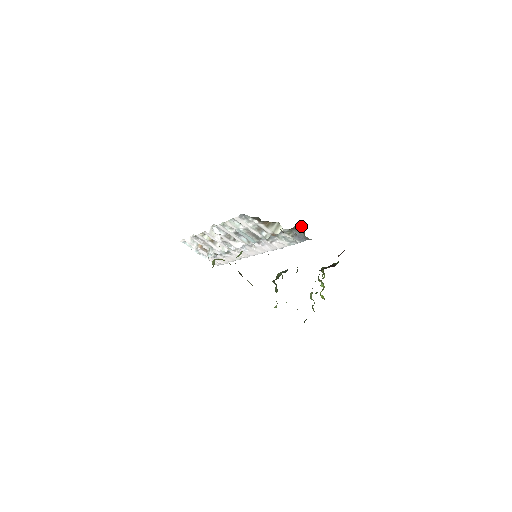
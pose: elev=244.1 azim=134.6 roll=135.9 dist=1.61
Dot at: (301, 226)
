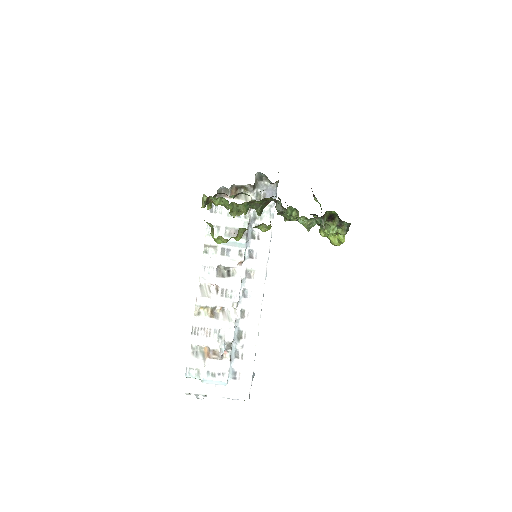
Dot at: (259, 174)
